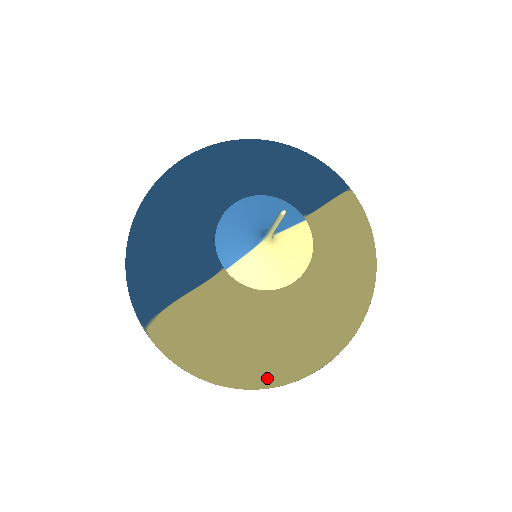
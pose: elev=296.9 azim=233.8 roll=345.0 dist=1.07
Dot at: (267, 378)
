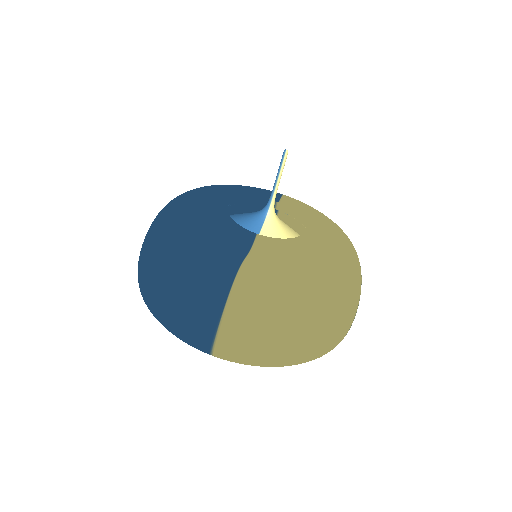
Dot at: (339, 303)
